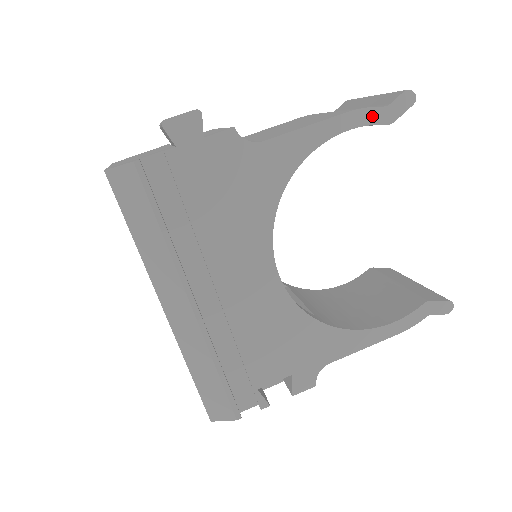
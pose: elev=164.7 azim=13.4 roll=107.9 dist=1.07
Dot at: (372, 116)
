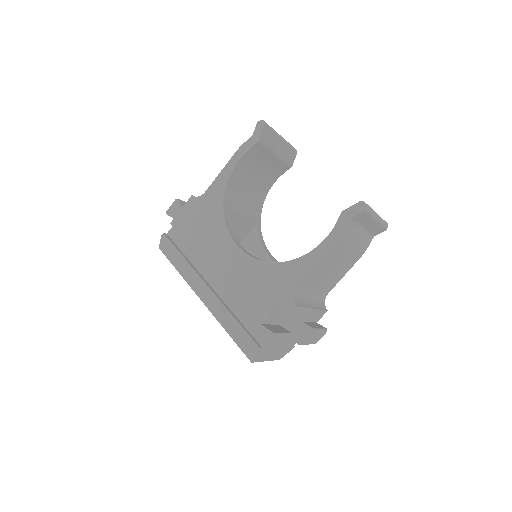
Dot at: (247, 145)
